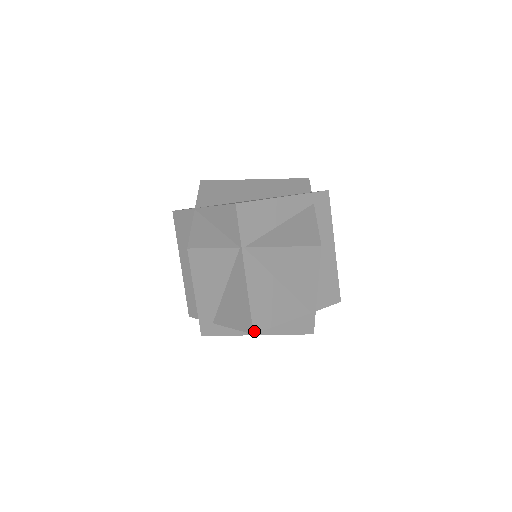
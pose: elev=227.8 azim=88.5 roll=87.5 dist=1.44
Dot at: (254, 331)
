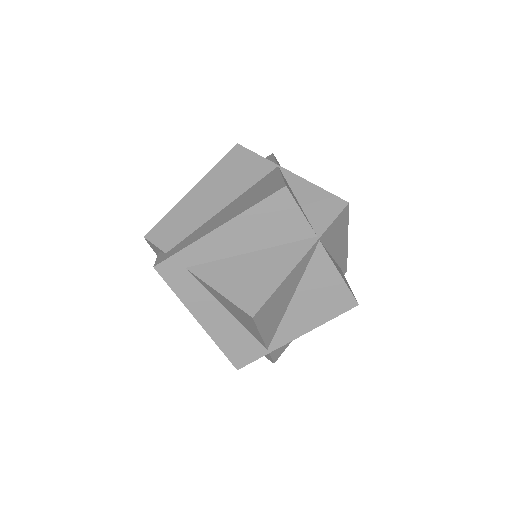
Dot at: (255, 315)
